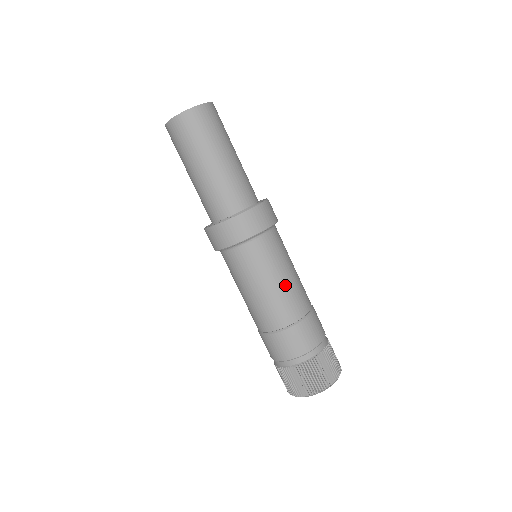
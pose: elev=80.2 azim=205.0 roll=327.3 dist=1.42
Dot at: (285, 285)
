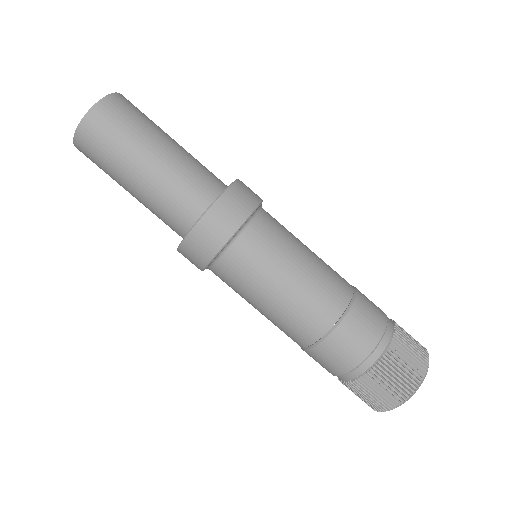
Dot at: (316, 255)
